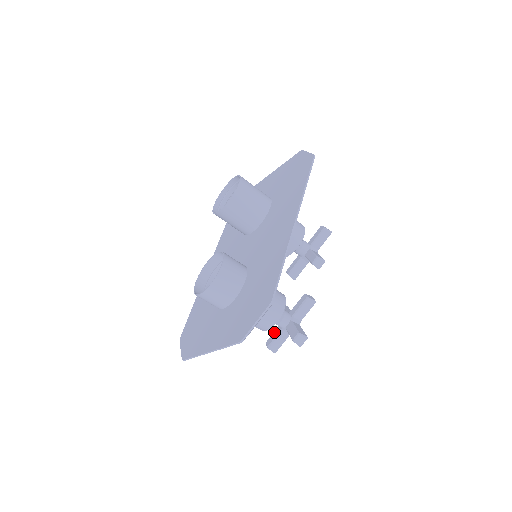
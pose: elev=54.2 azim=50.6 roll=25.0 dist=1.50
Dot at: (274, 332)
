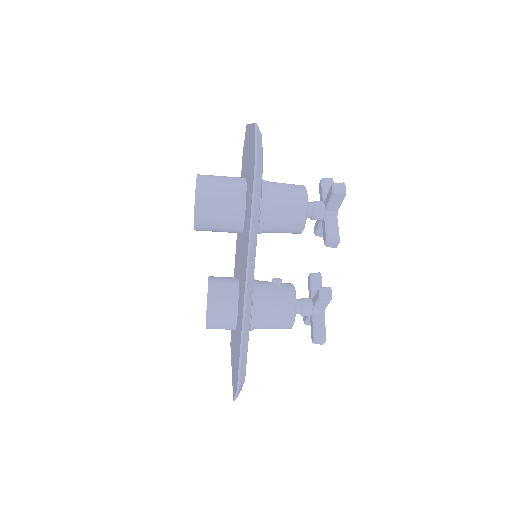
Dot at: occluded
